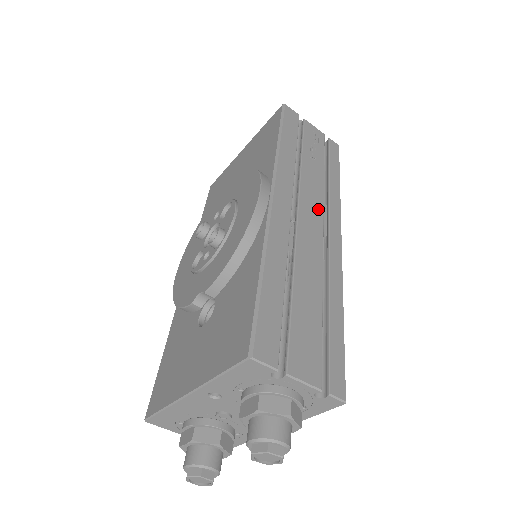
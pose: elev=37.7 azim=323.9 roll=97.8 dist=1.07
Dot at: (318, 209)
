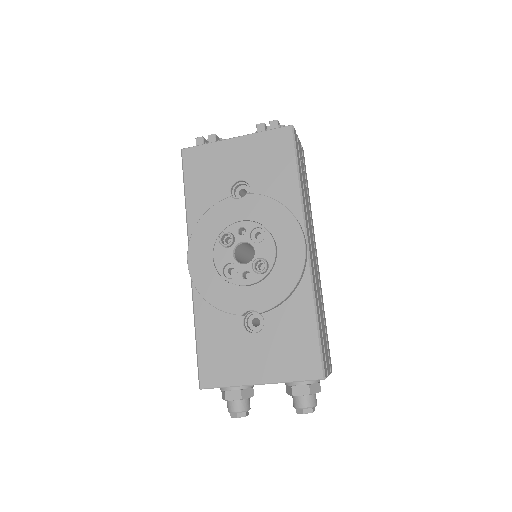
Dot at: (312, 236)
